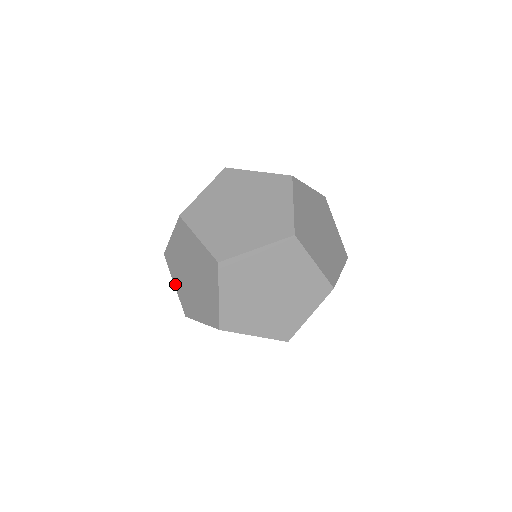
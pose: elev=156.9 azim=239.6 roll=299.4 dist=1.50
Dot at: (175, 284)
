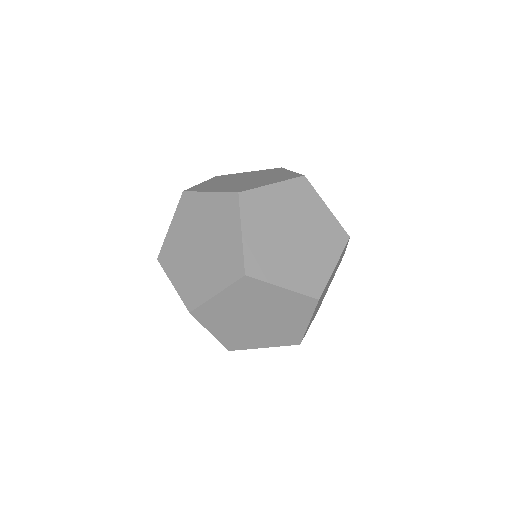
Dot at: occluded
